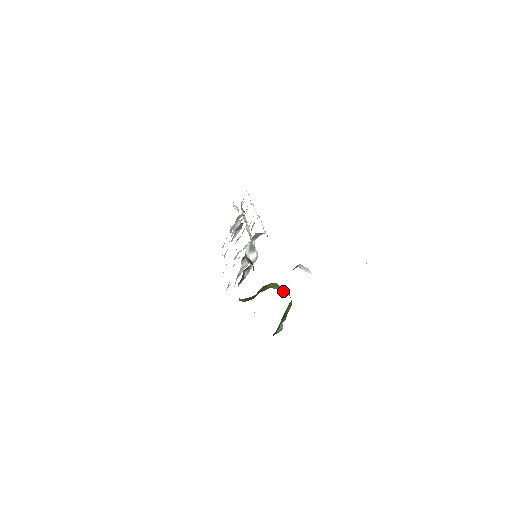
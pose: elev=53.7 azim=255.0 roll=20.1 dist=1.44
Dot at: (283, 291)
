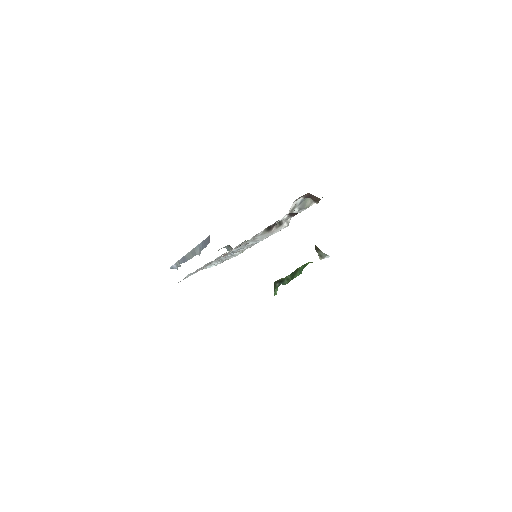
Dot at: occluded
